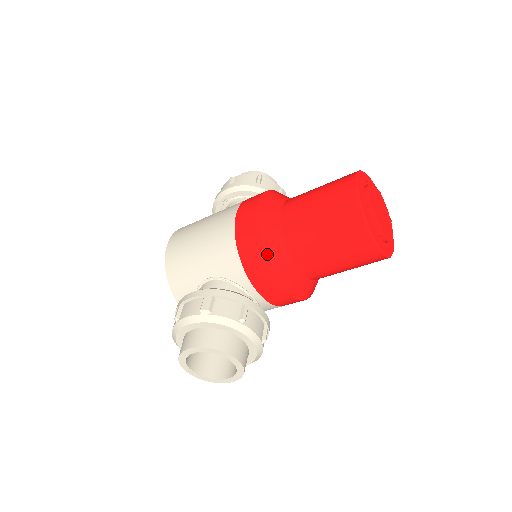
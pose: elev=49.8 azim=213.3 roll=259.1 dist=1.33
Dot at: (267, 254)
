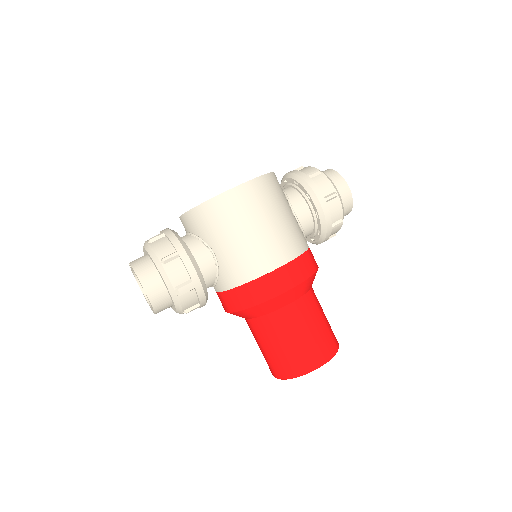
Dot at: (247, 310)
